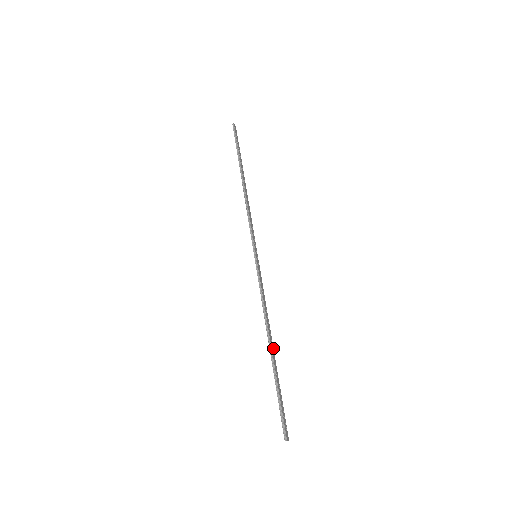
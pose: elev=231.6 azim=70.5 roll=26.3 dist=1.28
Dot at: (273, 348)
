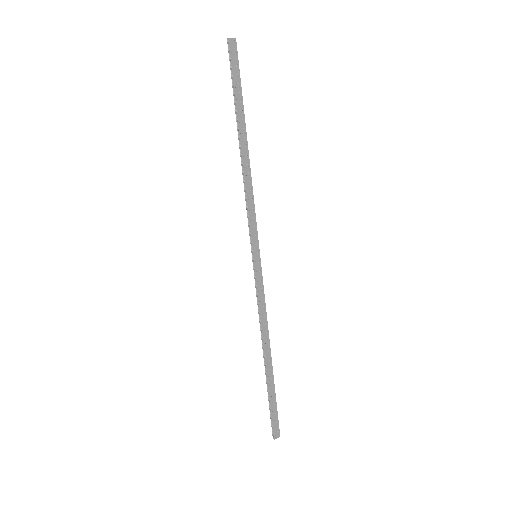
Dot at: (271, 357)
